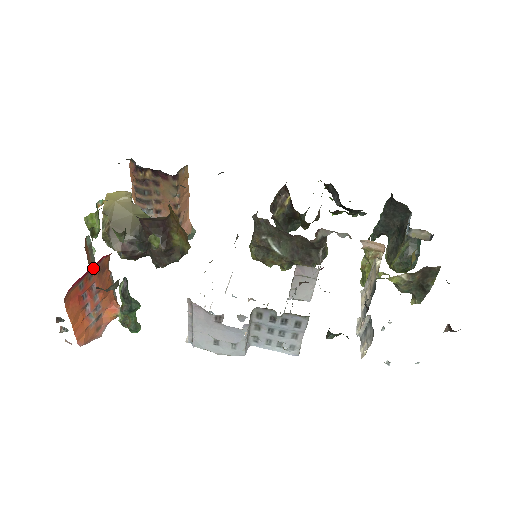
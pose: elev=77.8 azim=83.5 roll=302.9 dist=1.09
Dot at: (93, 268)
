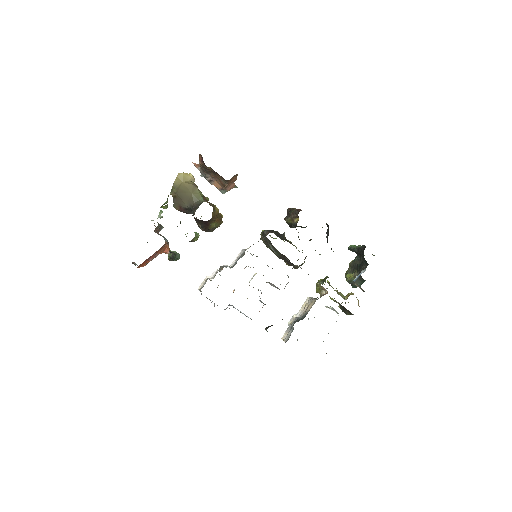
Dot at: occluded
